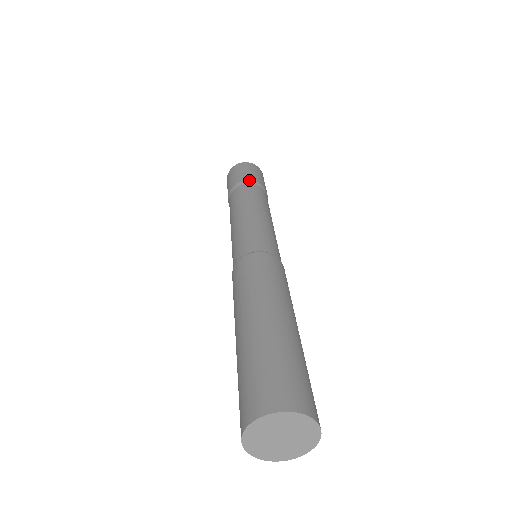
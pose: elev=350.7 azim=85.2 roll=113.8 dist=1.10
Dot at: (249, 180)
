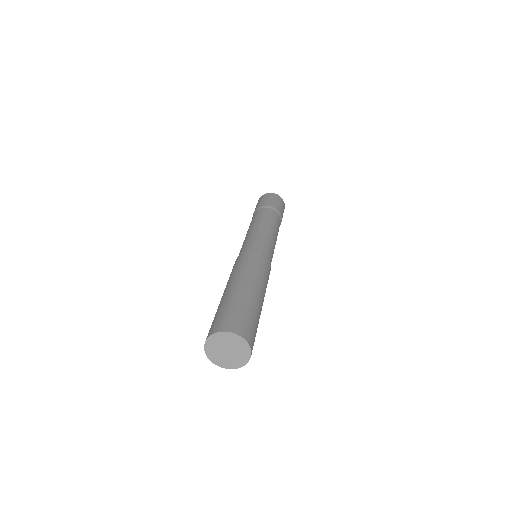
Dot at: (262, 206)
